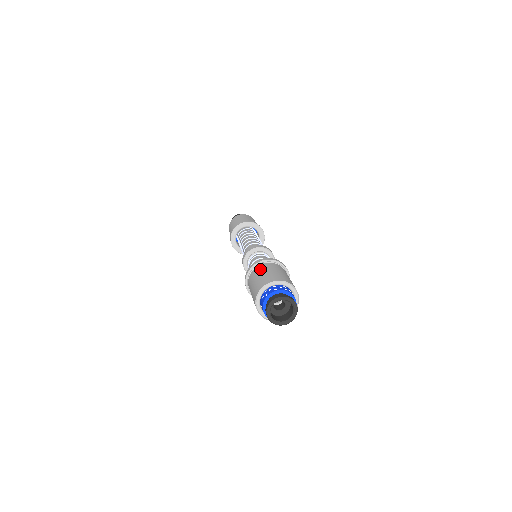
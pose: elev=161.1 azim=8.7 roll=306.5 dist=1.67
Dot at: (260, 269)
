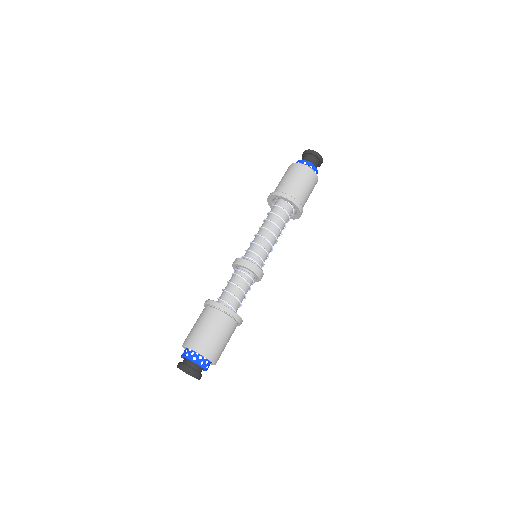
Dot at: (211, 318)
